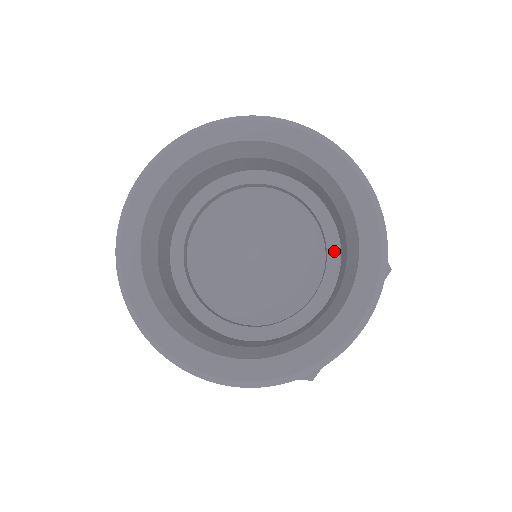
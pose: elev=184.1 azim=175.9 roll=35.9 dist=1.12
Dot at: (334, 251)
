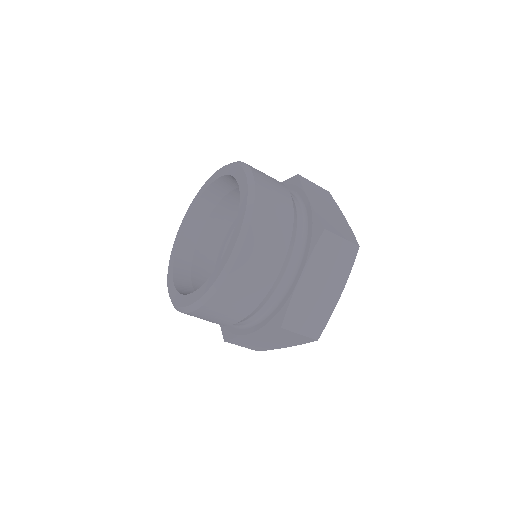
Dot at: occluded
